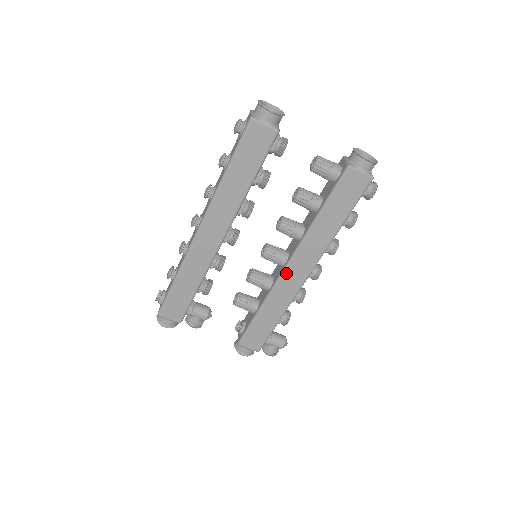
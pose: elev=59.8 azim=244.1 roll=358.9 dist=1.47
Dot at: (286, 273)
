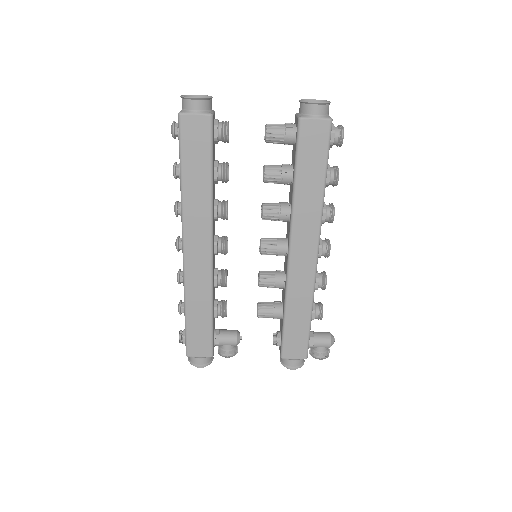
Dot at: (292, 260)
